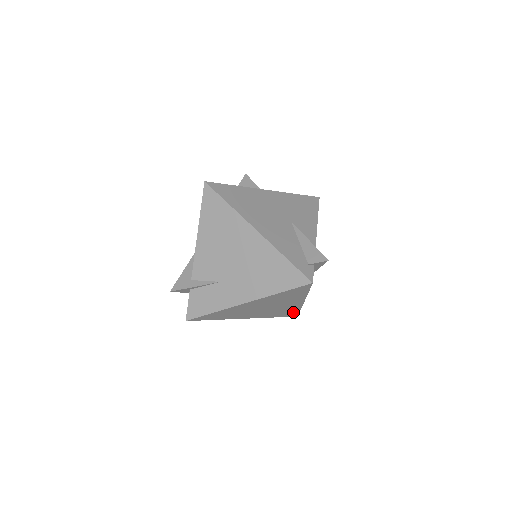
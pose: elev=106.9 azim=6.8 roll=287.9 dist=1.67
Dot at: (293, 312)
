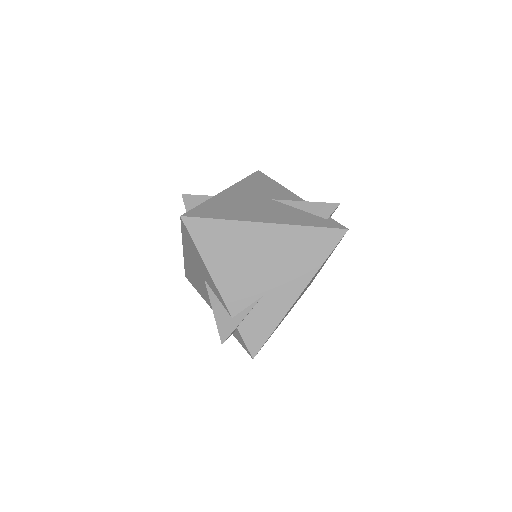
Dot at: occluded
